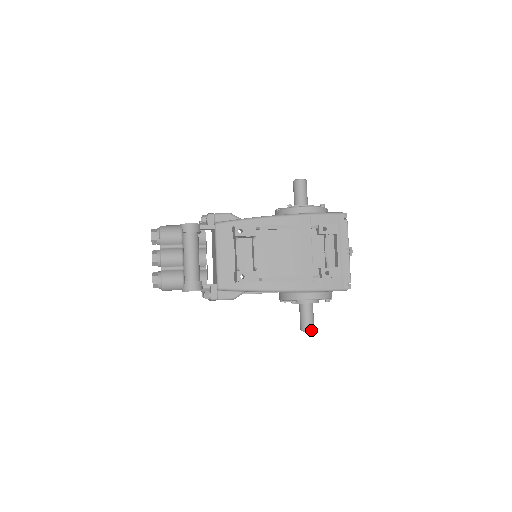
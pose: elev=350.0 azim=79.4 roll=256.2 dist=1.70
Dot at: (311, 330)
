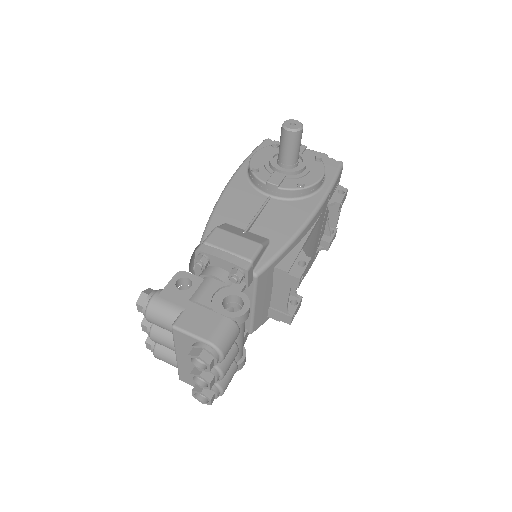
Dot at: occluded
